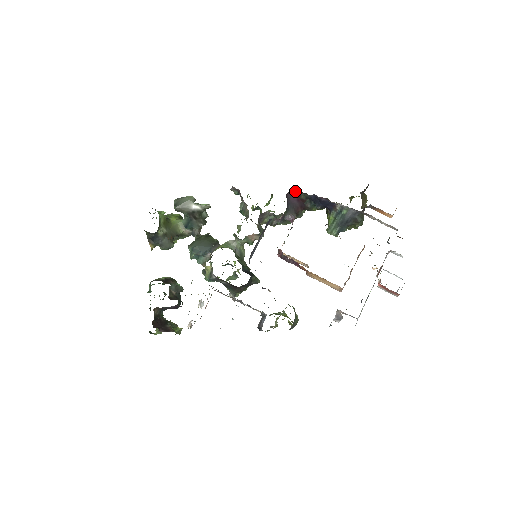
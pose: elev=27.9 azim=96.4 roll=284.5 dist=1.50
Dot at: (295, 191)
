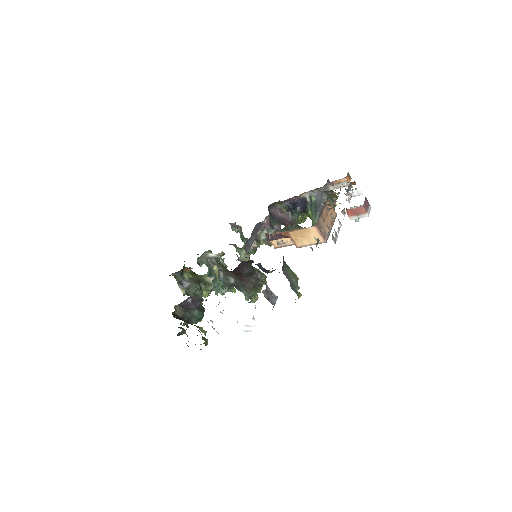
Dot at: (274, 205)
